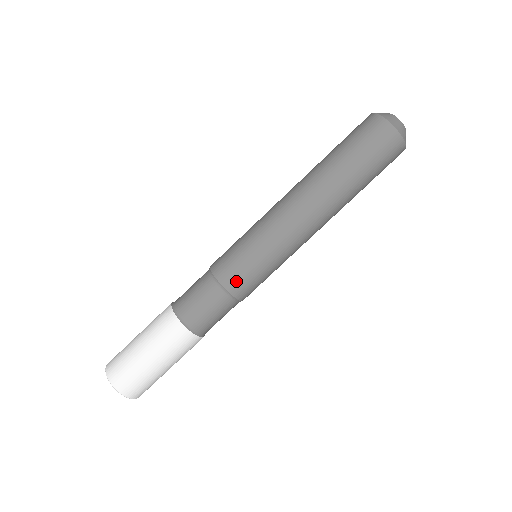
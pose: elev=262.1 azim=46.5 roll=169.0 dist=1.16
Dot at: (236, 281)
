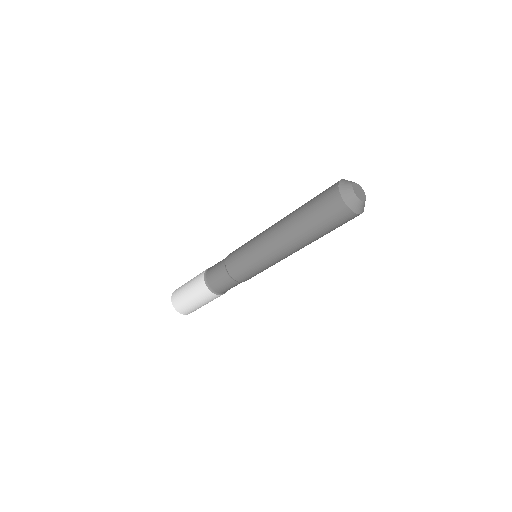
Dot at: (239, 276)
